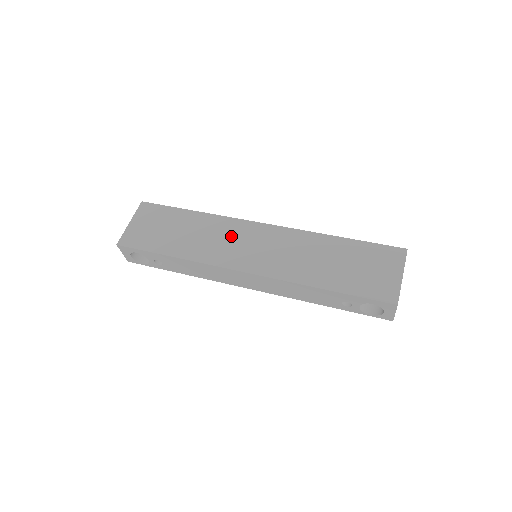
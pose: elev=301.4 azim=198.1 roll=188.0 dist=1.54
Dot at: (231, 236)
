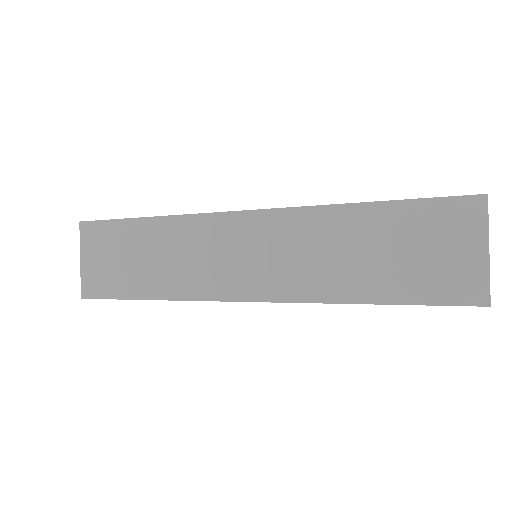
Dot at: (210, 247)
